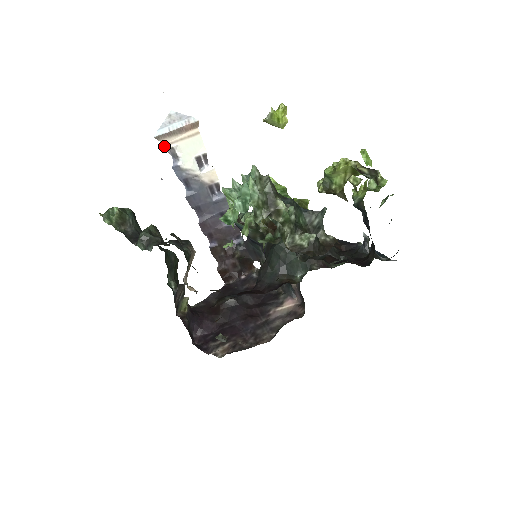
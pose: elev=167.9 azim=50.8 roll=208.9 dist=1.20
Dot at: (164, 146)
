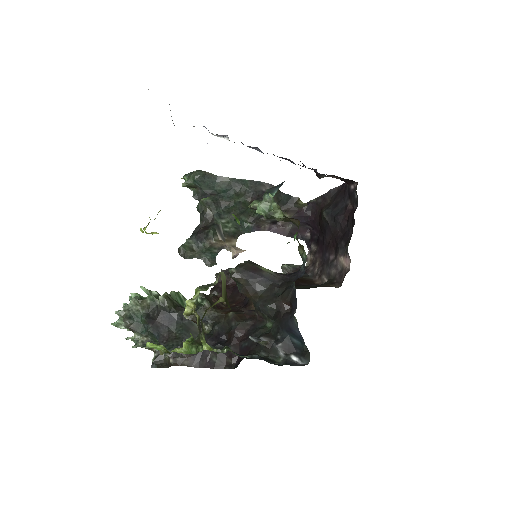
Dot at: occluded
